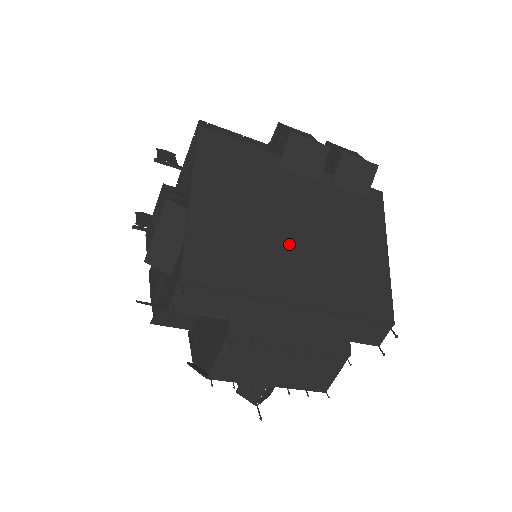
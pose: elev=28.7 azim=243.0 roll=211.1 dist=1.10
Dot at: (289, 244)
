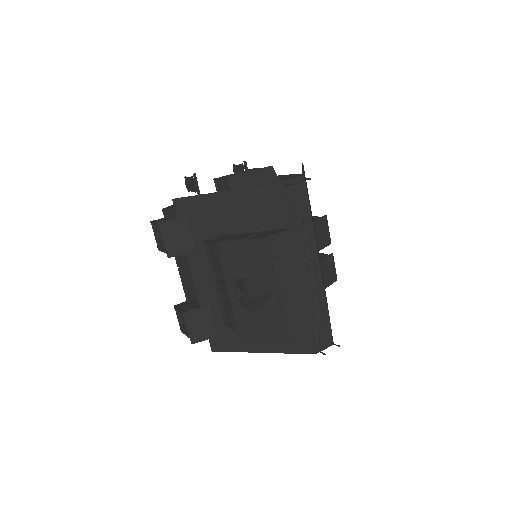
Dot at: occluded
